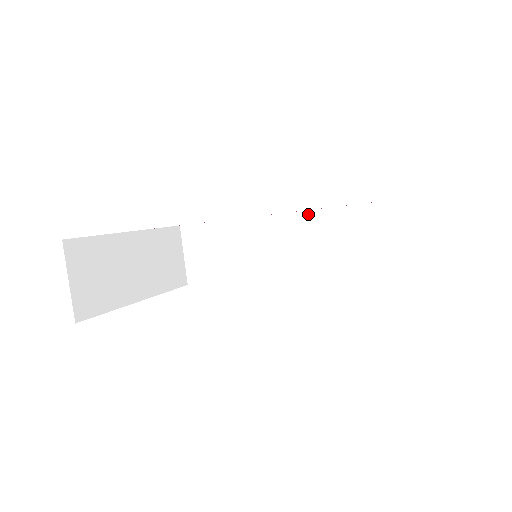
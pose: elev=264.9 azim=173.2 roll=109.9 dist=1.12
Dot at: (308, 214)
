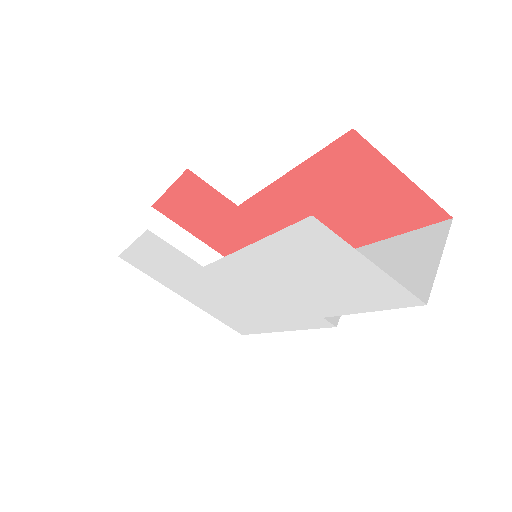
Dot at: occluded
